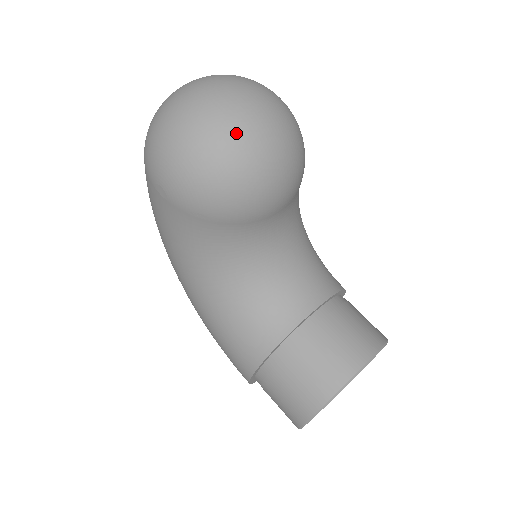
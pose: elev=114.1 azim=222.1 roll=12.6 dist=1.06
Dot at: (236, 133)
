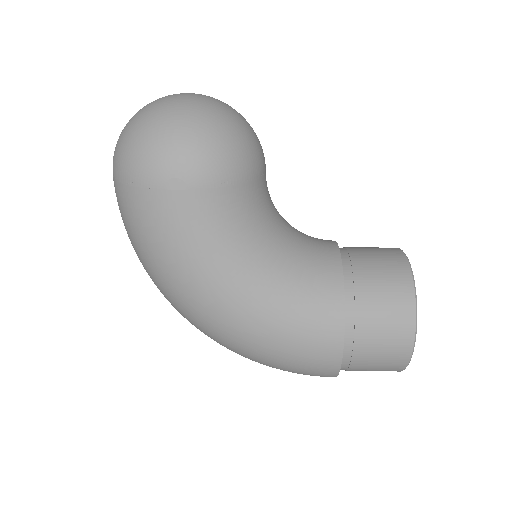
Dot at: (213, 104)
